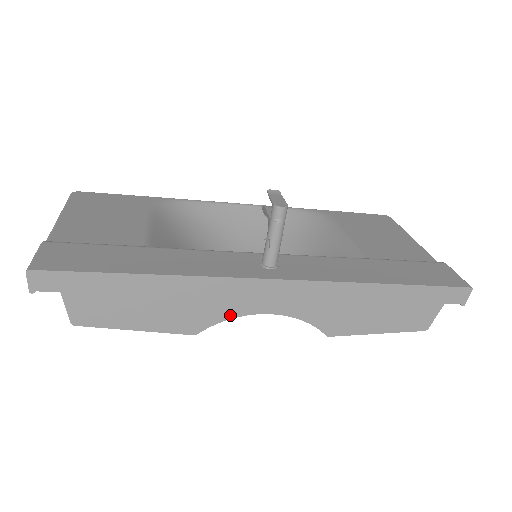
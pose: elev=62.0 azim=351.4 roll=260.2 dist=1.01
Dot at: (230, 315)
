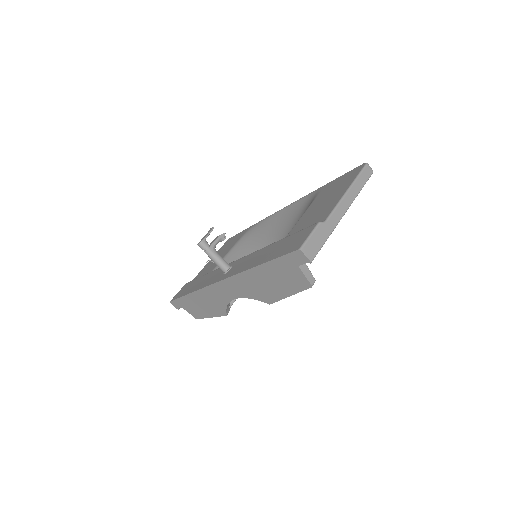
Dot at: (225, 303)
